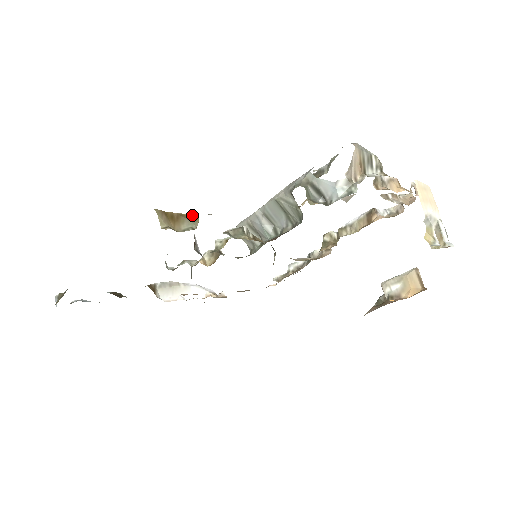
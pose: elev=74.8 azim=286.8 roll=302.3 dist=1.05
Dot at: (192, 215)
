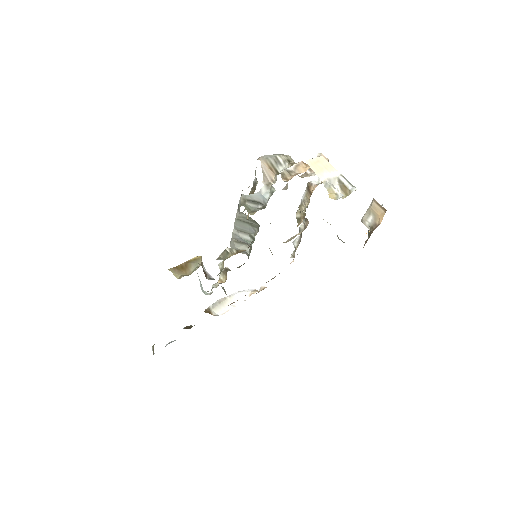
Dot at: (195, 257)
